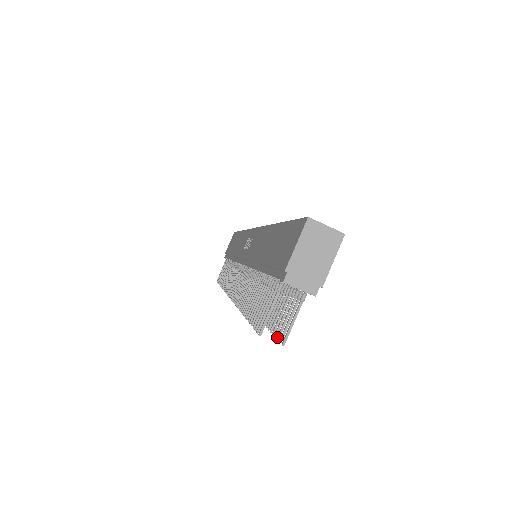
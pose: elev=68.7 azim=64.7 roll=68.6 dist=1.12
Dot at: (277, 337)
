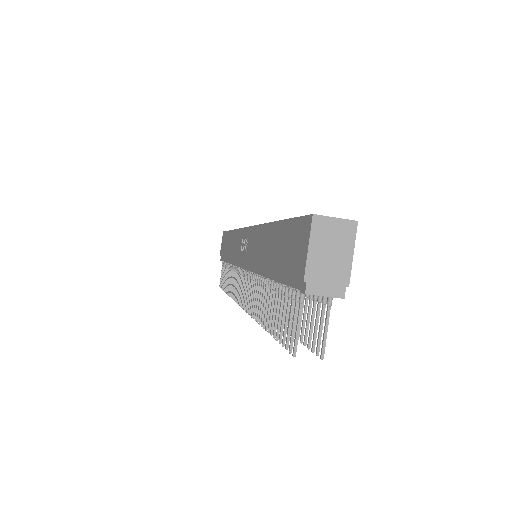
Dot at: (311, 350)
